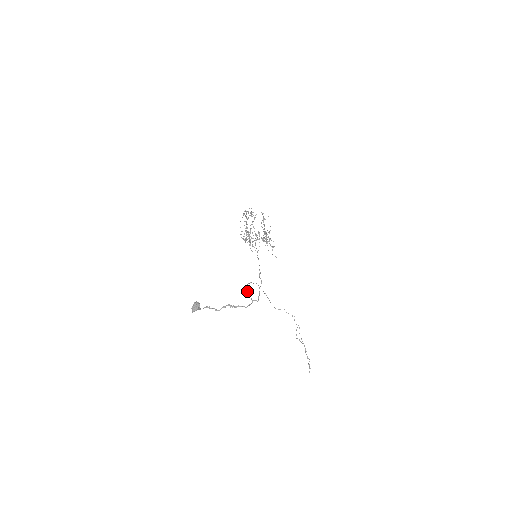
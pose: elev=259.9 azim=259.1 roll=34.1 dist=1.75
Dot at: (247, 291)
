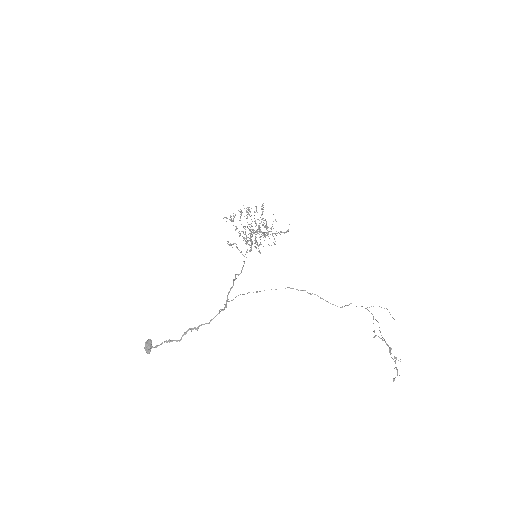
Dot at: occluded
